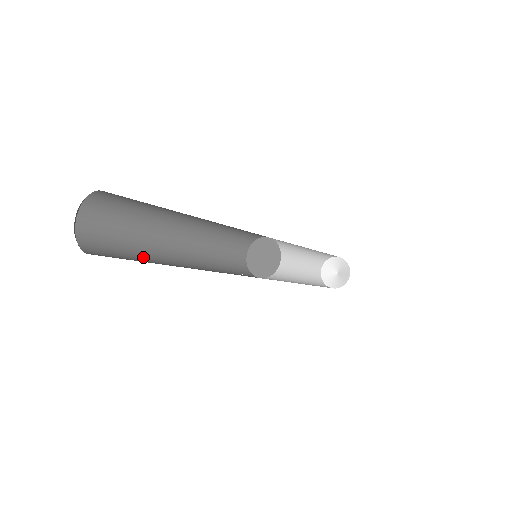
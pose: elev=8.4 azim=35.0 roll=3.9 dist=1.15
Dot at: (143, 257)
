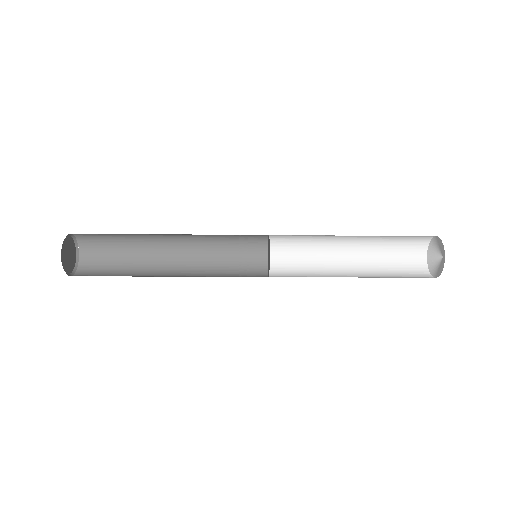
Dot at: (129, 272)
